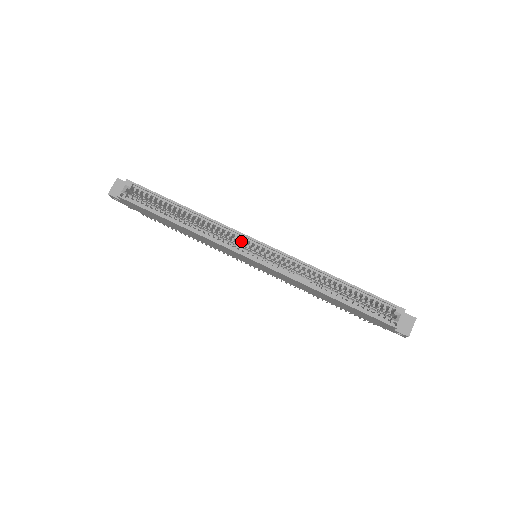
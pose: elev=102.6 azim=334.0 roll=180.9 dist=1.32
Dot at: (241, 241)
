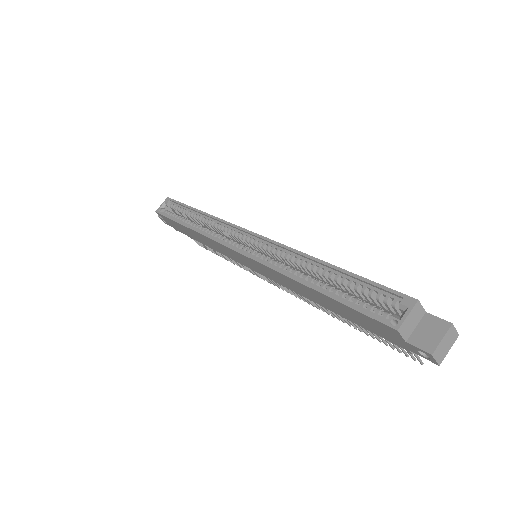
Dot at: (238, 237)
